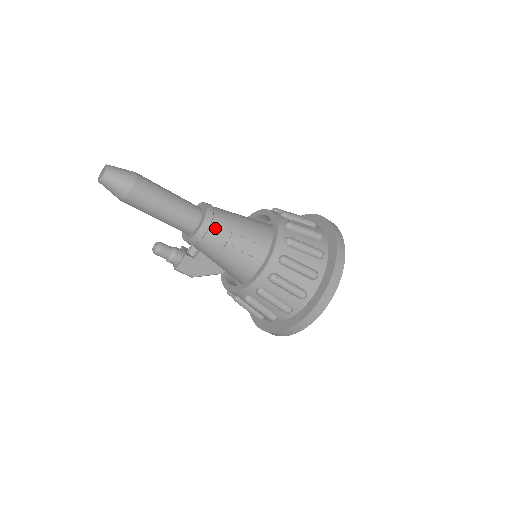
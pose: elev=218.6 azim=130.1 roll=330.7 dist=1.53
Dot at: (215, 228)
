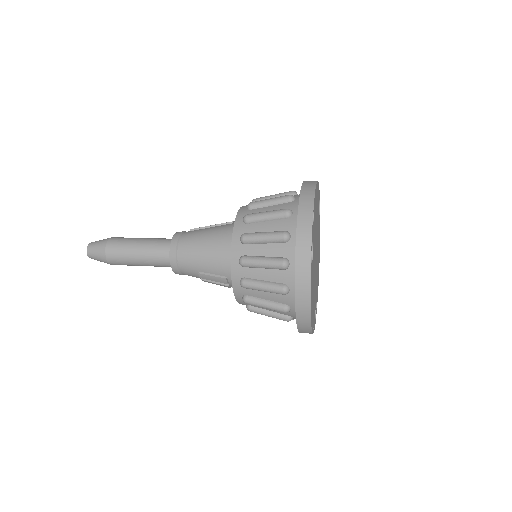
Dot at: (184, 271)
